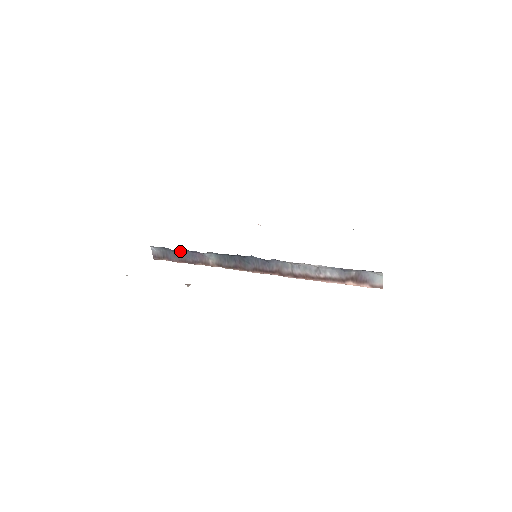
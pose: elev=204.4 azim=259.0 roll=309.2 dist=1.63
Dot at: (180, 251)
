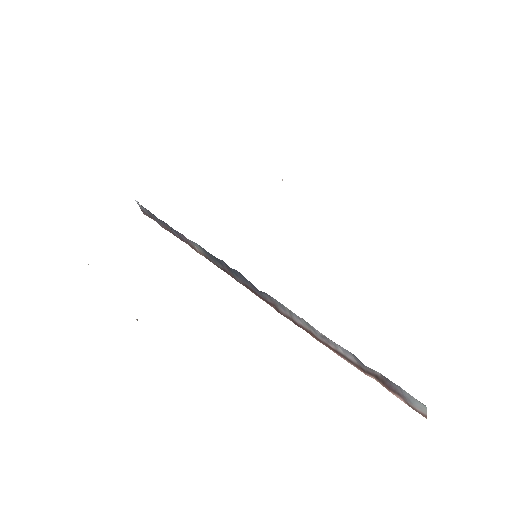
Dot at: (162, 221)
